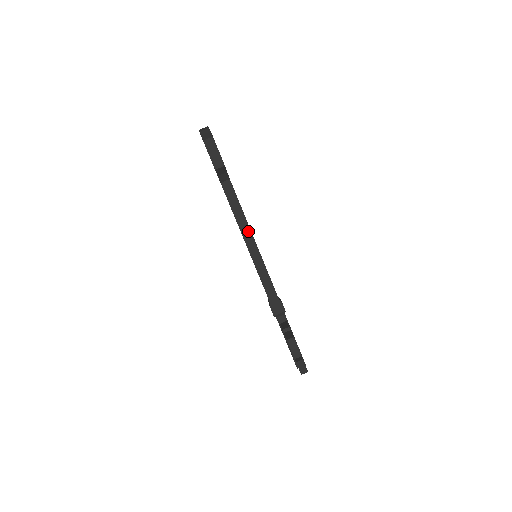
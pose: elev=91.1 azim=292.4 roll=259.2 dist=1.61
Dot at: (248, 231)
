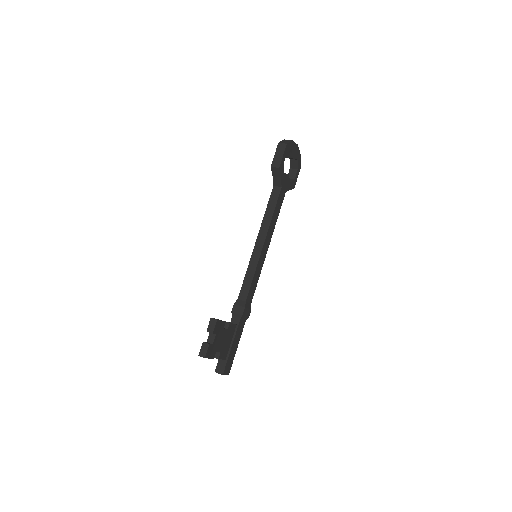
Dot at: (265, 233)
